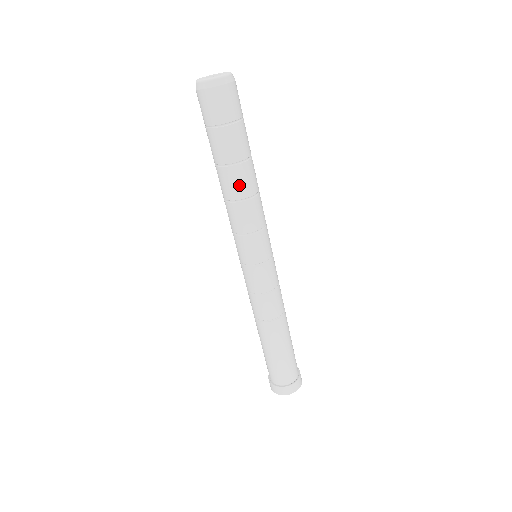
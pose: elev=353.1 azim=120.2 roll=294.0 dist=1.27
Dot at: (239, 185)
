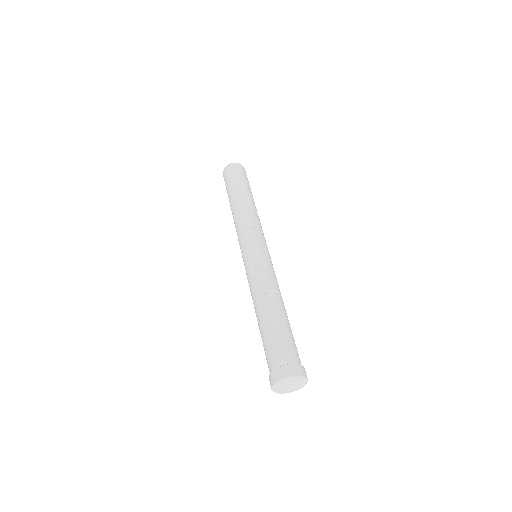
Dot at: (254, 205)
